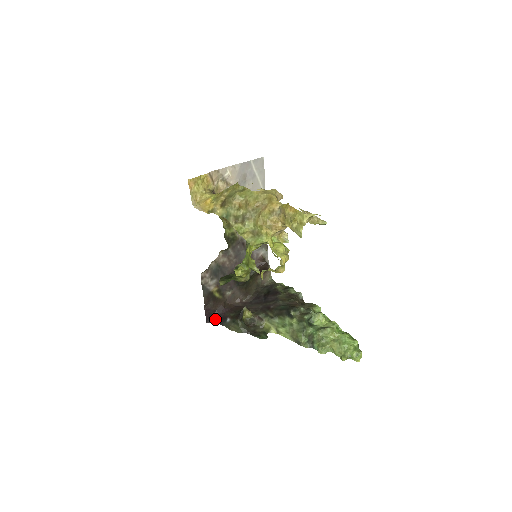
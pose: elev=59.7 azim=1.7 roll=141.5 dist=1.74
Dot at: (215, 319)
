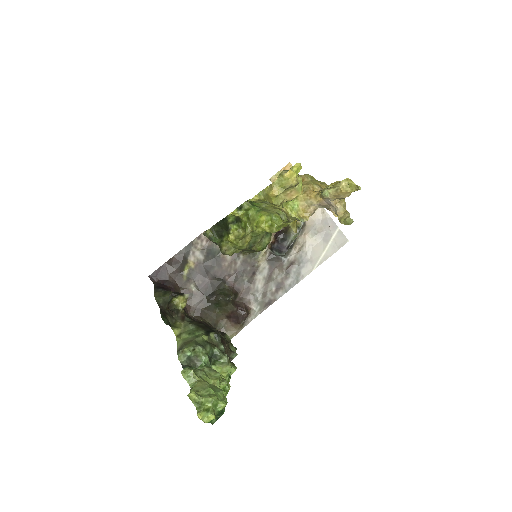
Dot at: (157, 283)
